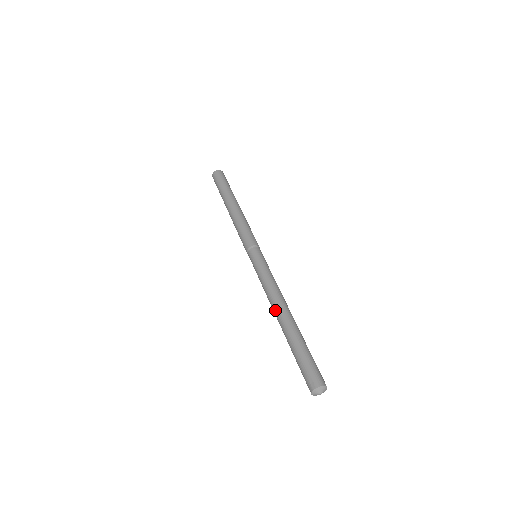
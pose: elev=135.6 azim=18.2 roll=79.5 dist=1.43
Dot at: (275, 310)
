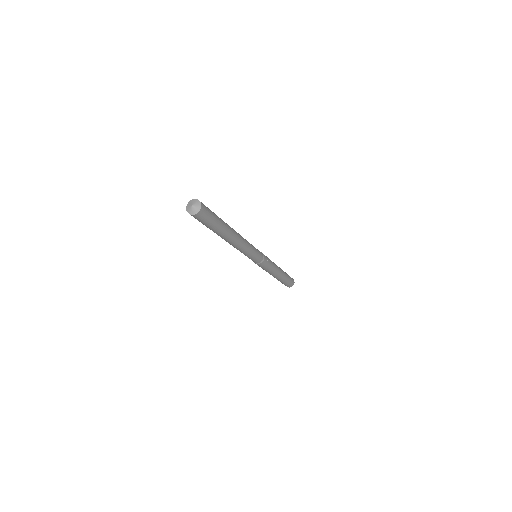
Dot at: occluded
